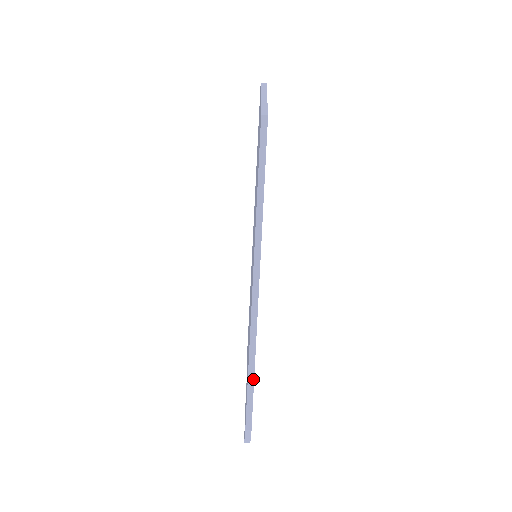
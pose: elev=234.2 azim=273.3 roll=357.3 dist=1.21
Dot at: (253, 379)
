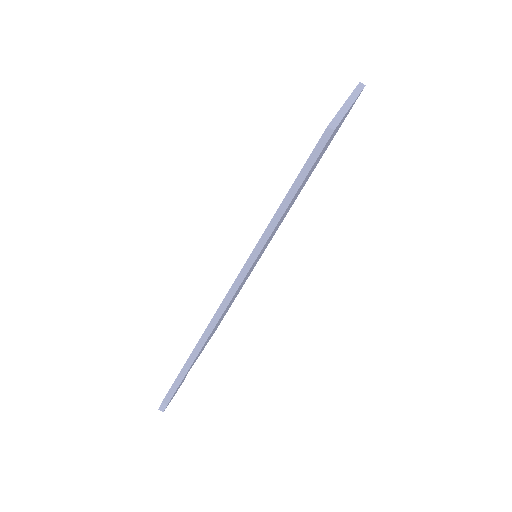
Dot at: (190, 366)
